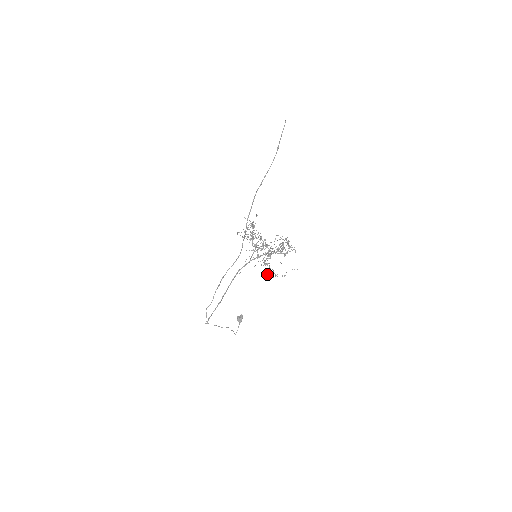
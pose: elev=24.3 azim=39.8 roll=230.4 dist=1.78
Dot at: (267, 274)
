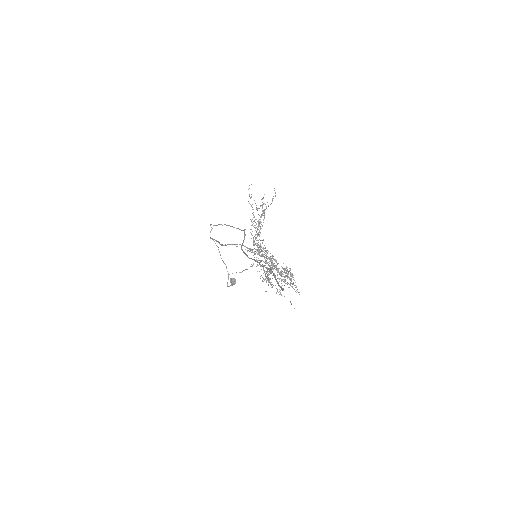
Dot at: (263, 281)
